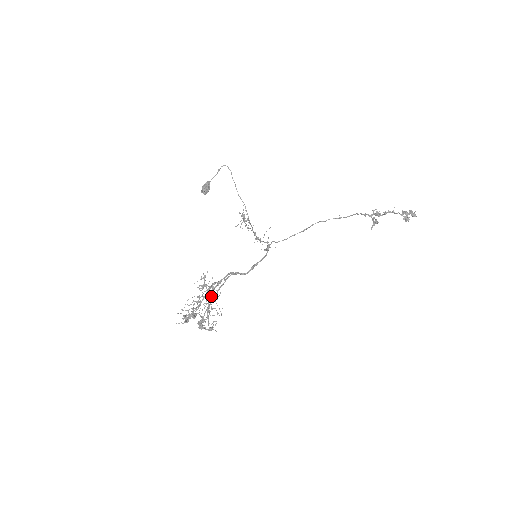
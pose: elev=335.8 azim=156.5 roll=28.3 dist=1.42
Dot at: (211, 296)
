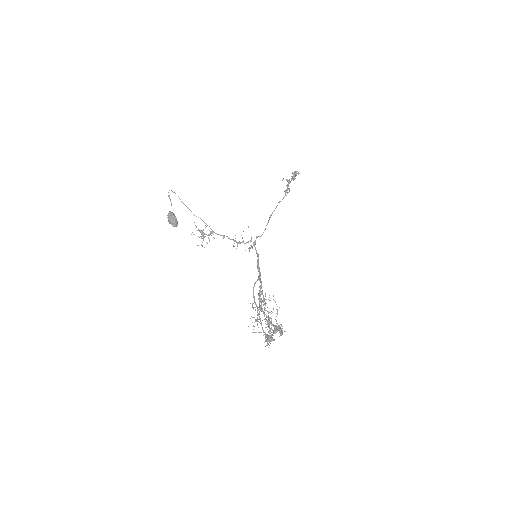
Dot at: occluded
